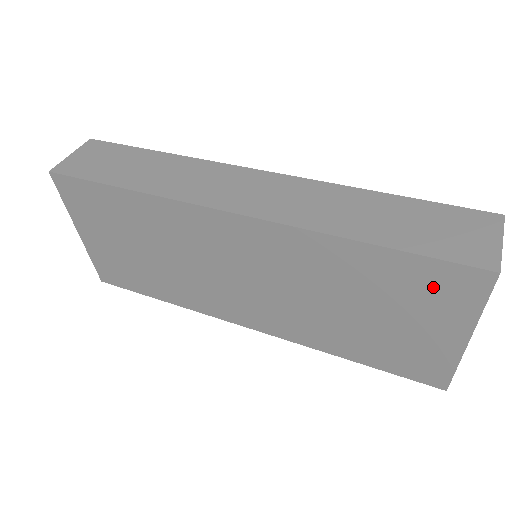
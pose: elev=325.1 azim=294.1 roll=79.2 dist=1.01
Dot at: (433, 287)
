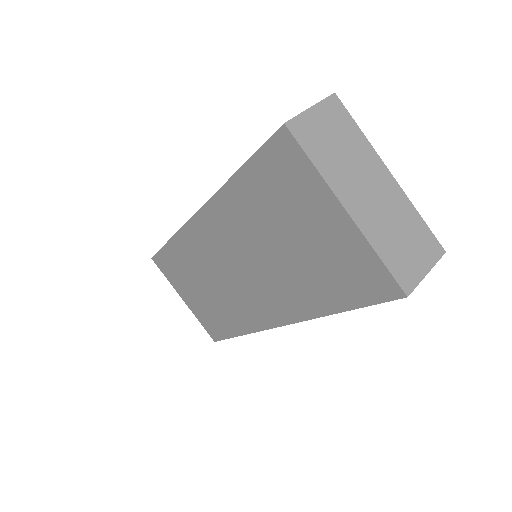
Dot at: (282, 176)
